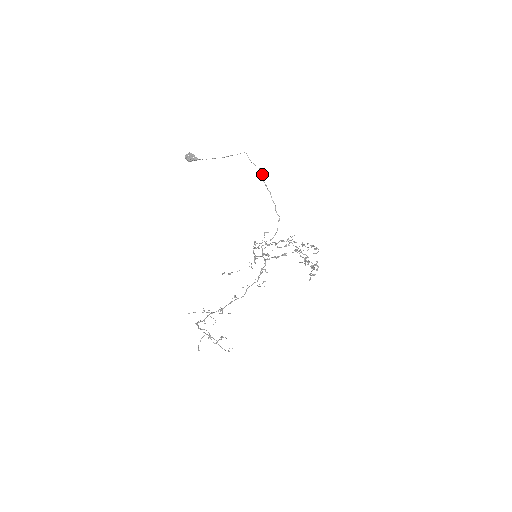
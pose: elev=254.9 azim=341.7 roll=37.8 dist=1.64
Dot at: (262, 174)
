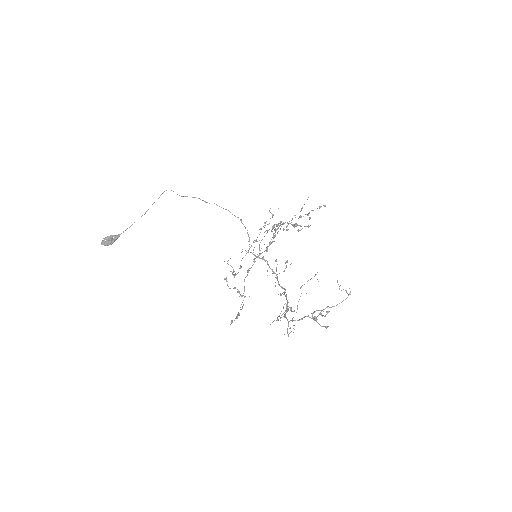
Dot at: occluded
